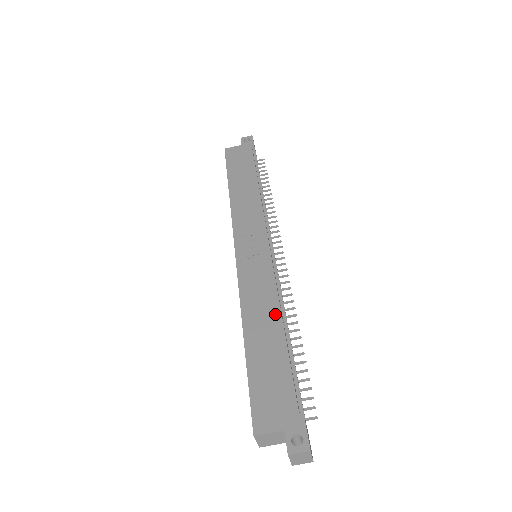
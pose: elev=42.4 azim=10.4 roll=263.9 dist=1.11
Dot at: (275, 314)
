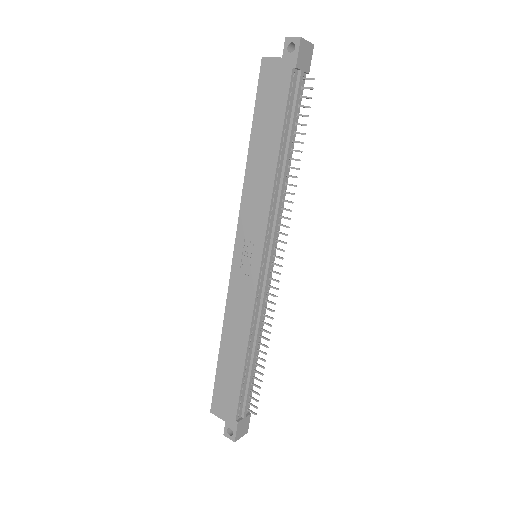
Dot at: (244, 340)
